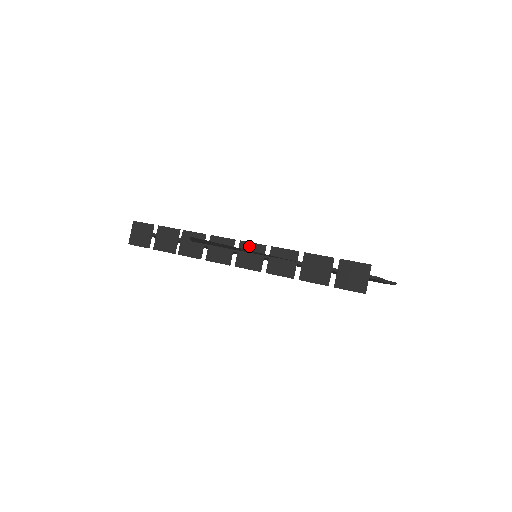
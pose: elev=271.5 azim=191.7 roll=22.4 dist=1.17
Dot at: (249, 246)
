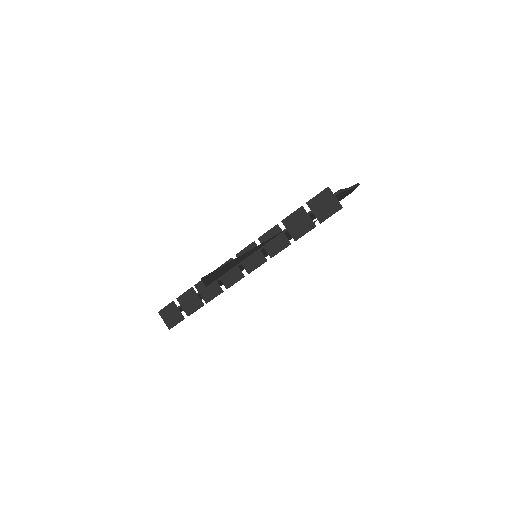
Dot at: occluded
